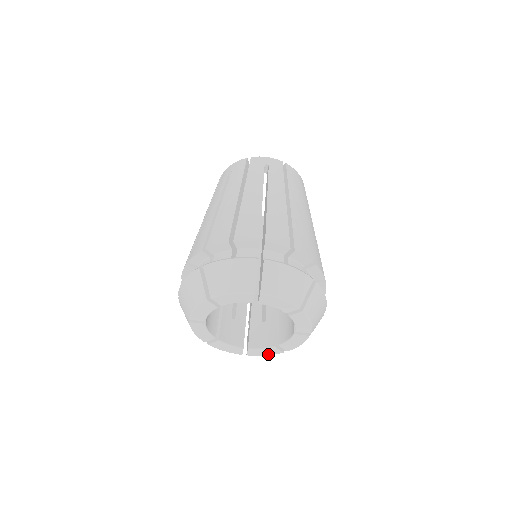
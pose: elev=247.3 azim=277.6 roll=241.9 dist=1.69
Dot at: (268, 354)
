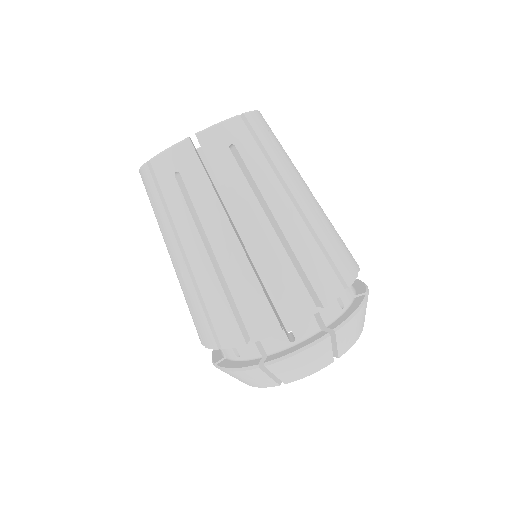
Dot at: occluded
